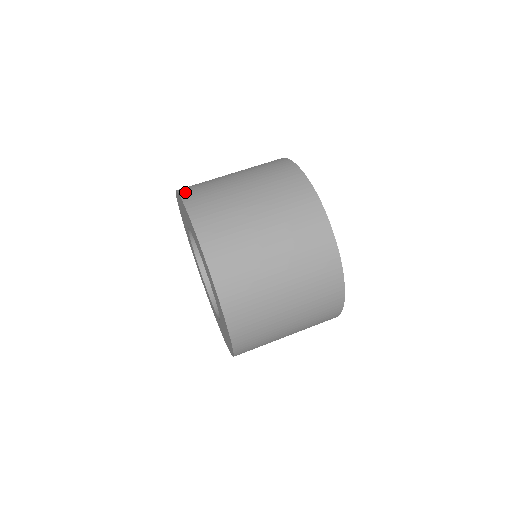
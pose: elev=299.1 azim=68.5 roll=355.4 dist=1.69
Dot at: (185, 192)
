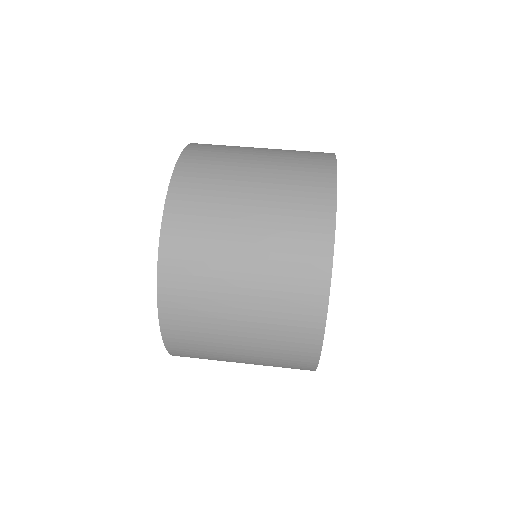
Dot at: (173, 206)
